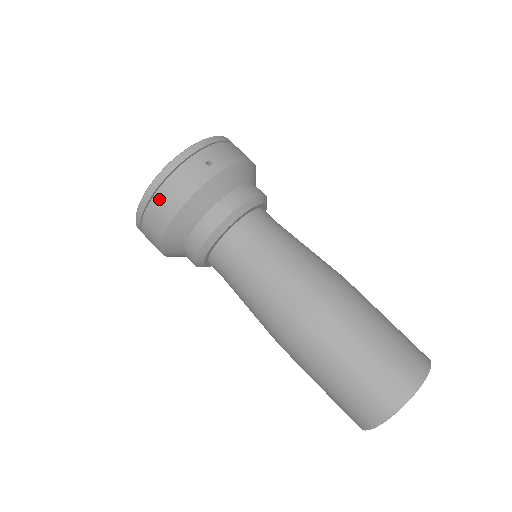
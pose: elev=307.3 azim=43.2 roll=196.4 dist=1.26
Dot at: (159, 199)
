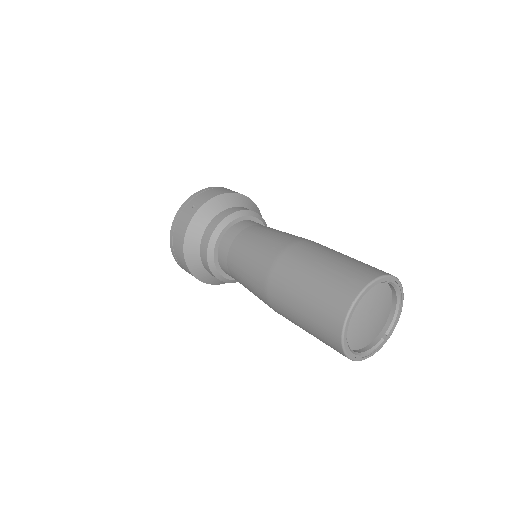
Dot at: (175, 243)
